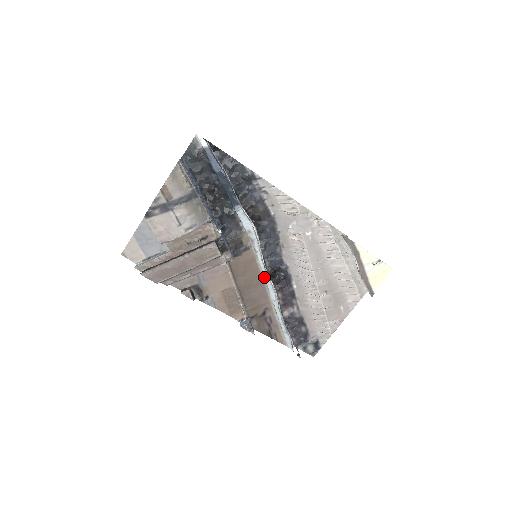
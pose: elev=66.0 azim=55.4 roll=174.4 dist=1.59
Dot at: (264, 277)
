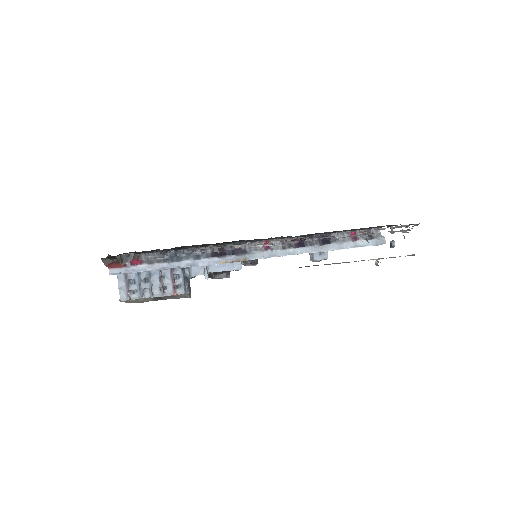
Dot at: occluded
